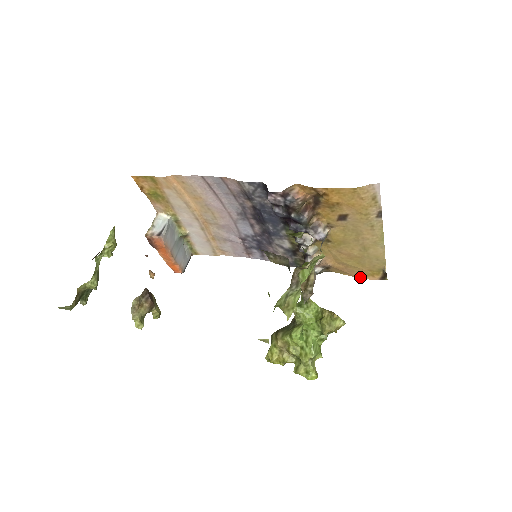
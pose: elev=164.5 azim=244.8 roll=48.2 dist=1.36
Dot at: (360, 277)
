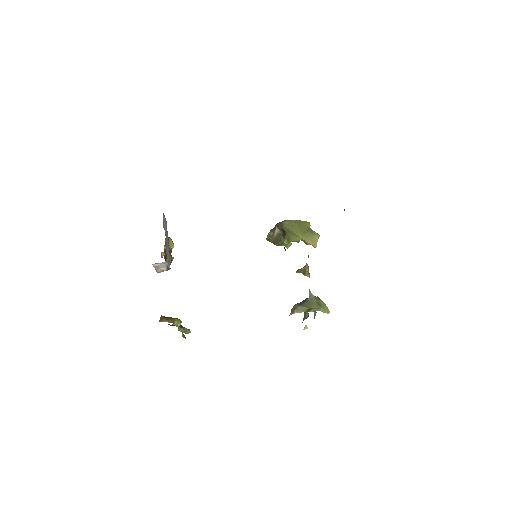
Dot at: occluded
